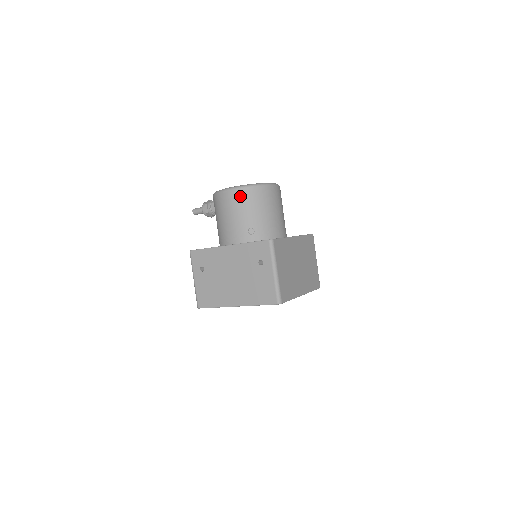
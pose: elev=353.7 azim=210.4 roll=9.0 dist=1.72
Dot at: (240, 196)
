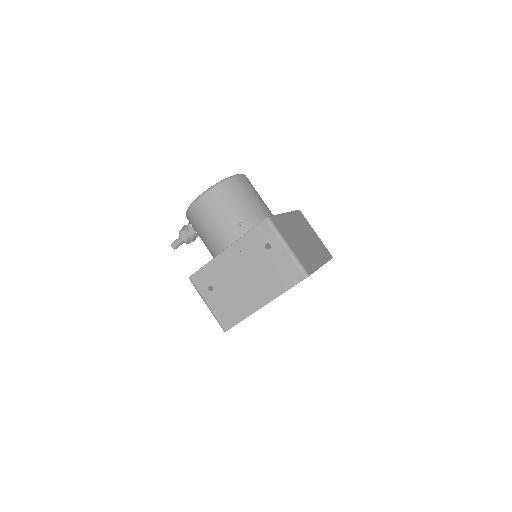
Dot at: (214, 197)
